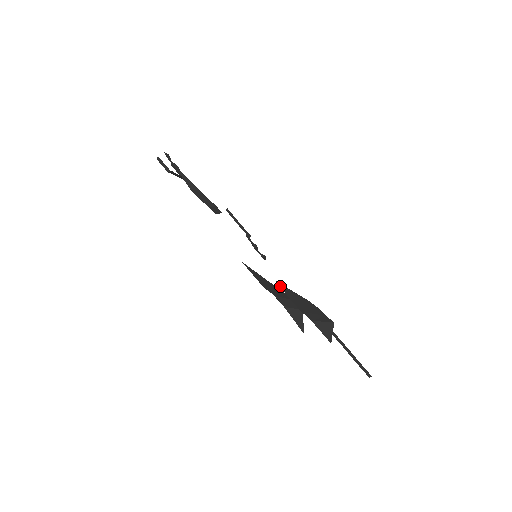
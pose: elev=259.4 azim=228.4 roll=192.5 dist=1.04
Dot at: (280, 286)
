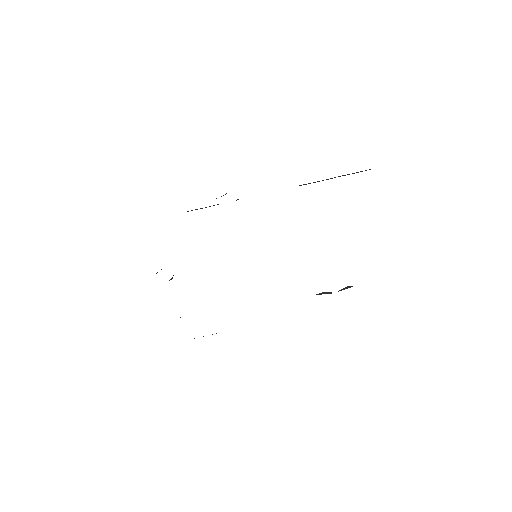
Dot at: occluded
